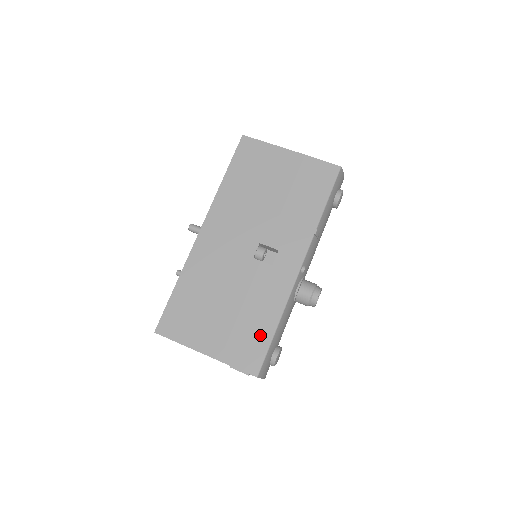
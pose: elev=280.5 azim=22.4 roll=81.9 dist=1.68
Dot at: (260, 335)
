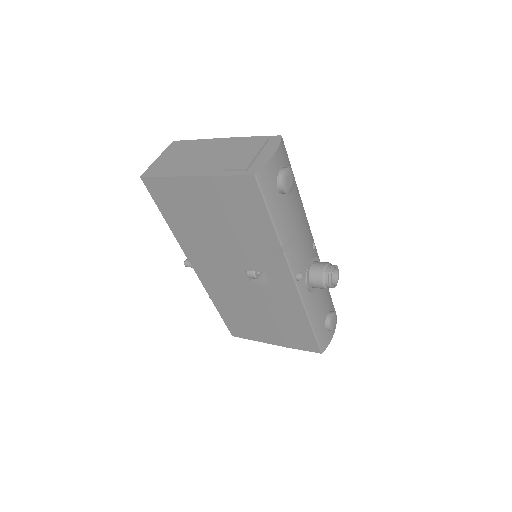
Dot at: (302, 331)
